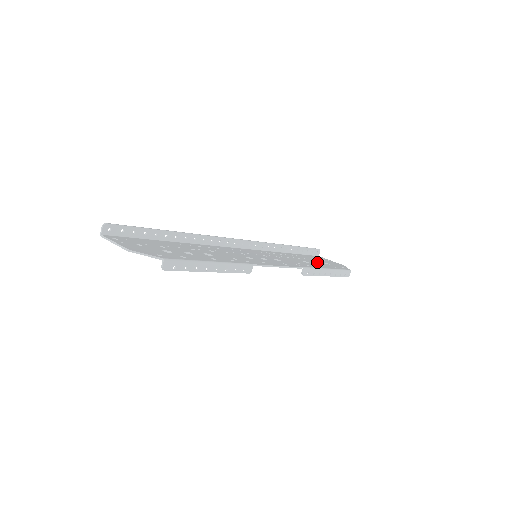
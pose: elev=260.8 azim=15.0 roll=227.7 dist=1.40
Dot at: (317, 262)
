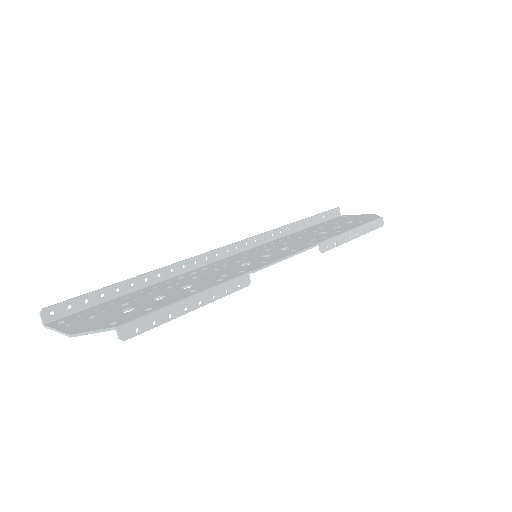
Dot at: (338, 226)
